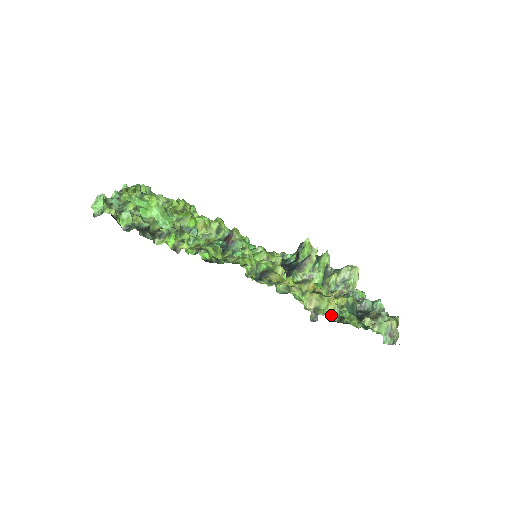
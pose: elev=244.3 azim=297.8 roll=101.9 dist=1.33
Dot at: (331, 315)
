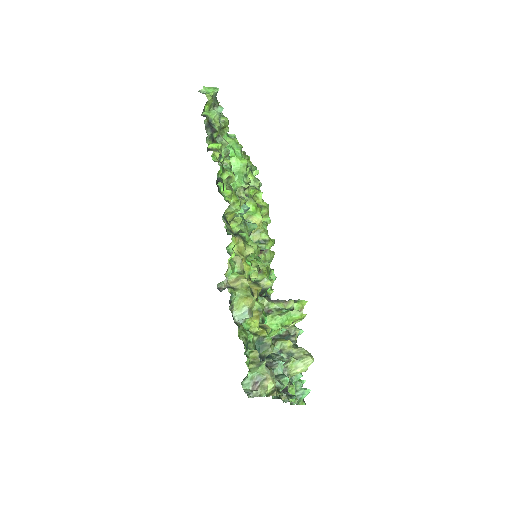
Dot at: (236, 307)
